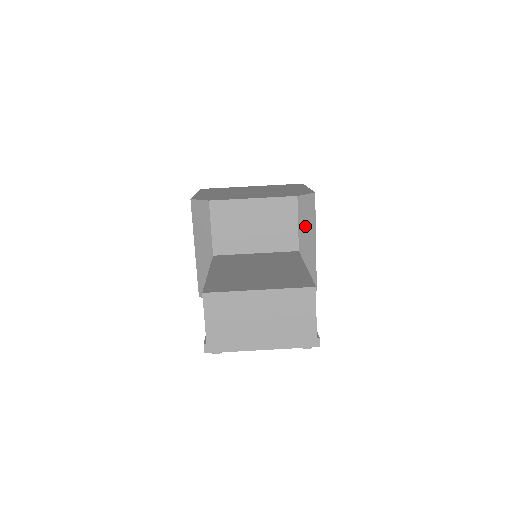
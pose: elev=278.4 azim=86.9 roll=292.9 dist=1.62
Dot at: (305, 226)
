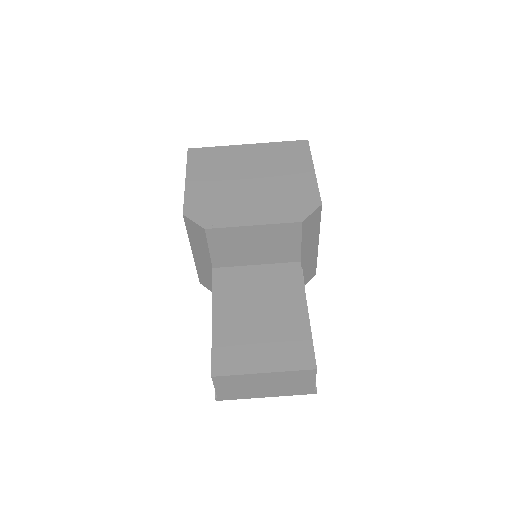
Dot at: (308, 238)
